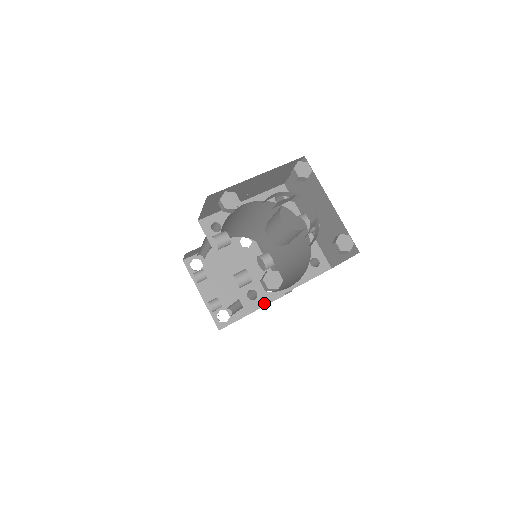
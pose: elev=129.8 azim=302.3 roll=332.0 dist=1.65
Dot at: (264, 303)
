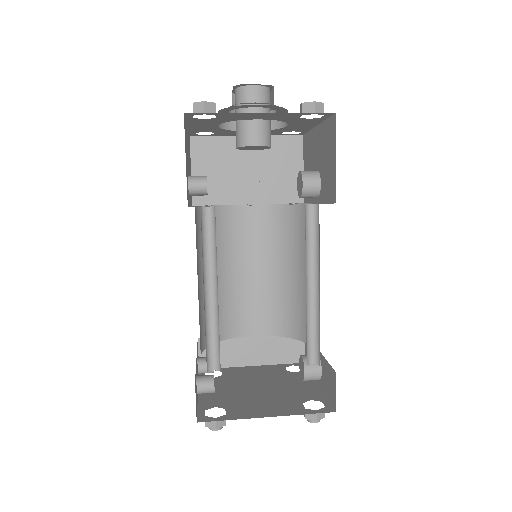
Dot at: occluded
